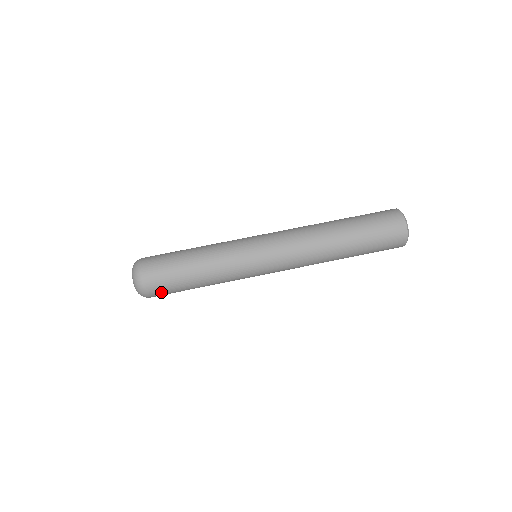
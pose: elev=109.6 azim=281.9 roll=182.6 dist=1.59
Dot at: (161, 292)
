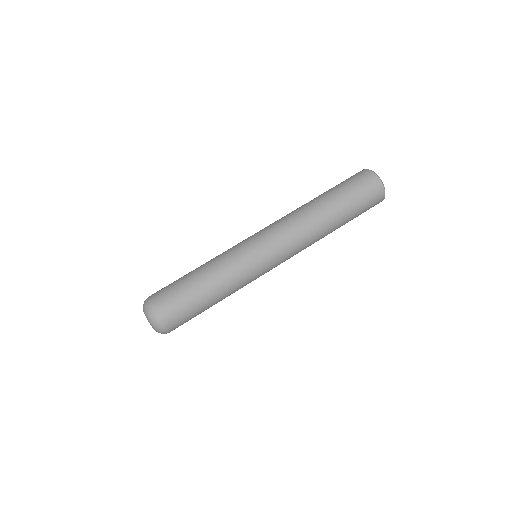
Dot at: (173, 311)
